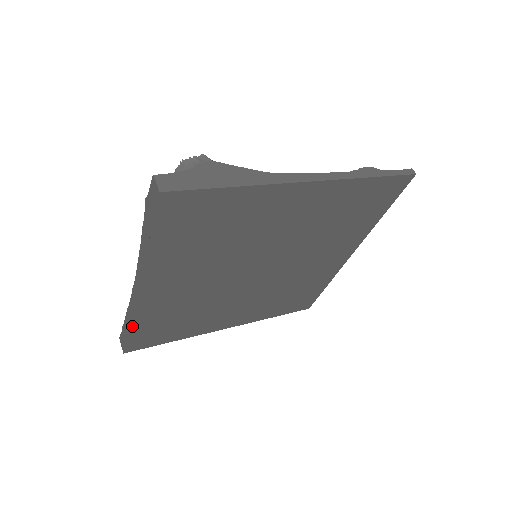
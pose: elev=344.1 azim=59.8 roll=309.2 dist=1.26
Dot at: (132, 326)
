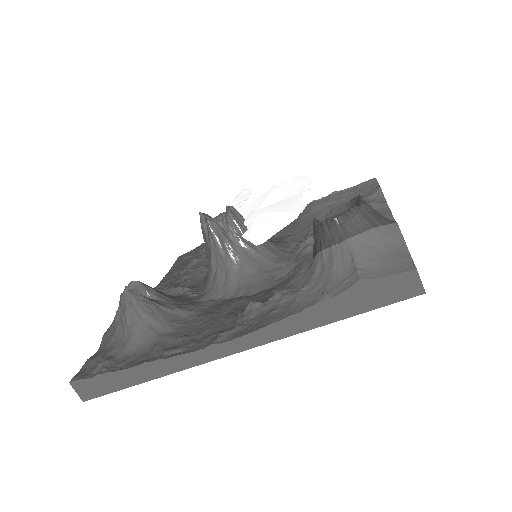
Dot at: (152, 377)
